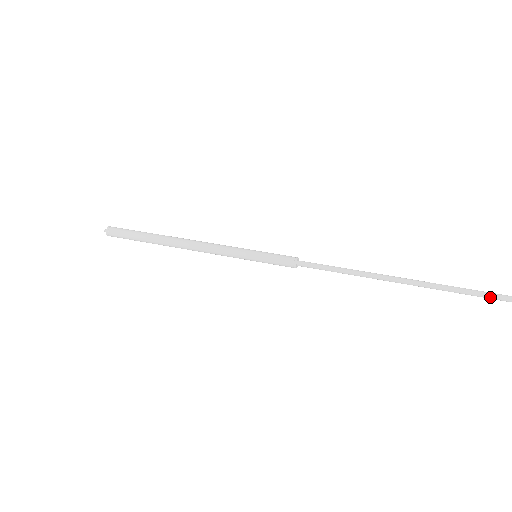
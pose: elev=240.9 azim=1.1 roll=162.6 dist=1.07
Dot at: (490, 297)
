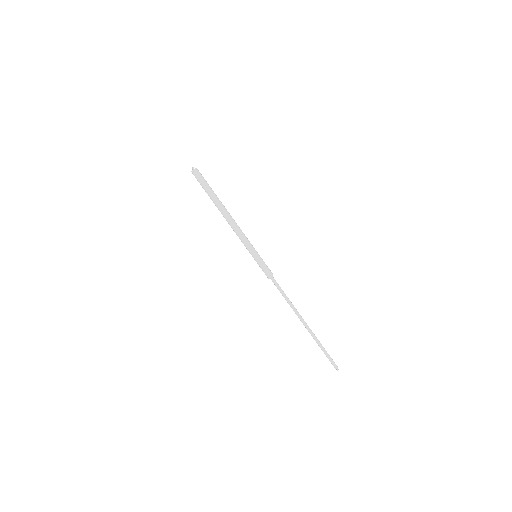
Dot at: (331, 359)
